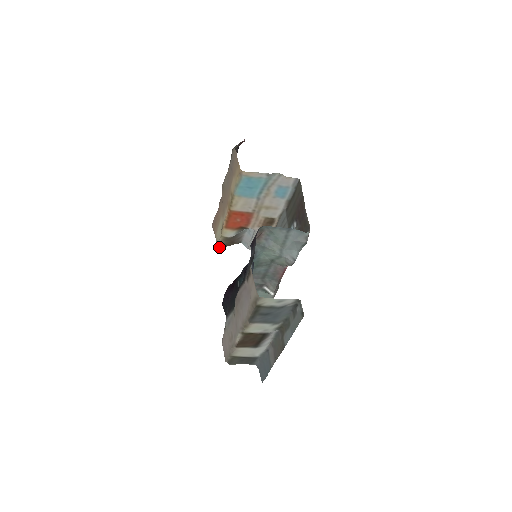
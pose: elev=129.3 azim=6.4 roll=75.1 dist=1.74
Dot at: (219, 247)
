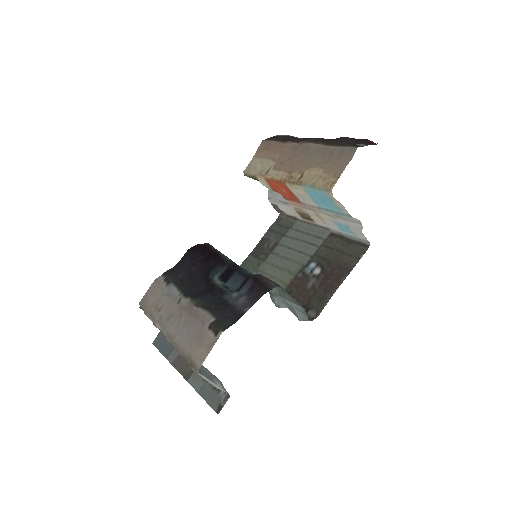
Dot at: (245, 174)
